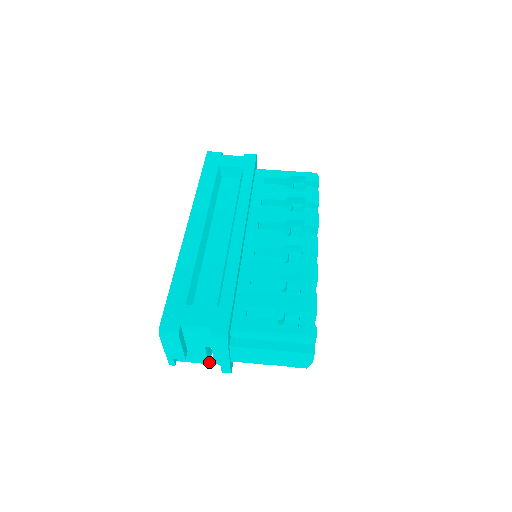
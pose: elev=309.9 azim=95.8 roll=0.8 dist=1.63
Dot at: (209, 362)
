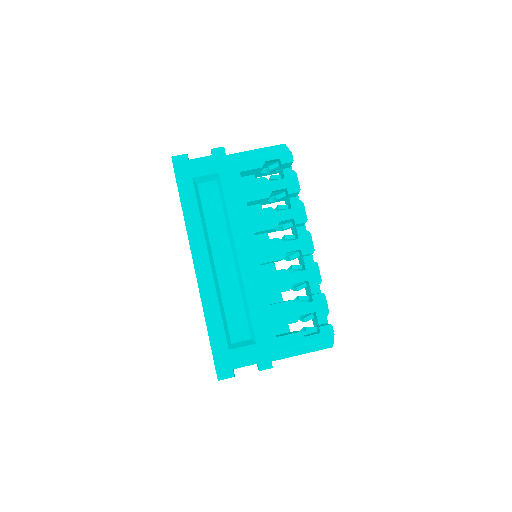
Dot at: occluded
